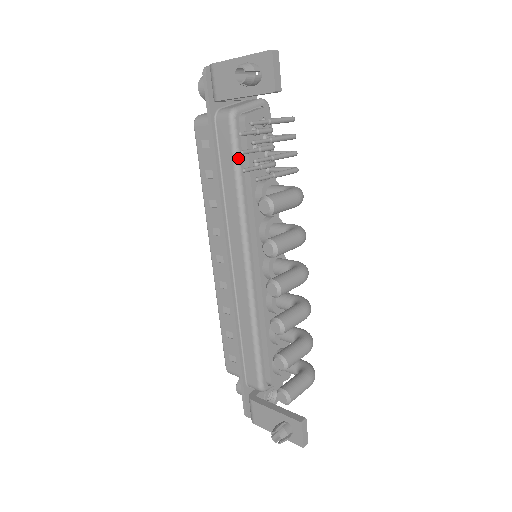
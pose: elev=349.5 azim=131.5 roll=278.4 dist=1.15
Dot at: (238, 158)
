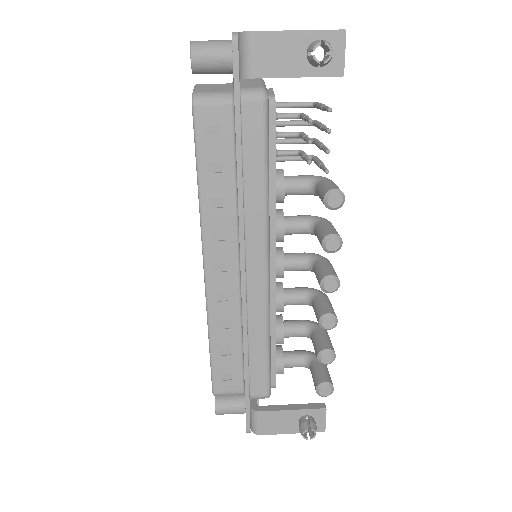
Dot at: (268, 147)
